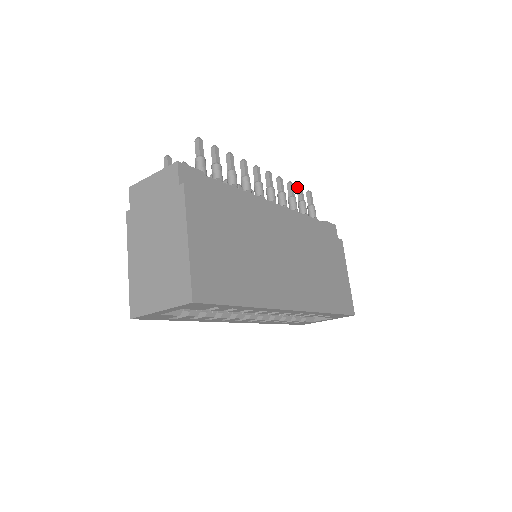
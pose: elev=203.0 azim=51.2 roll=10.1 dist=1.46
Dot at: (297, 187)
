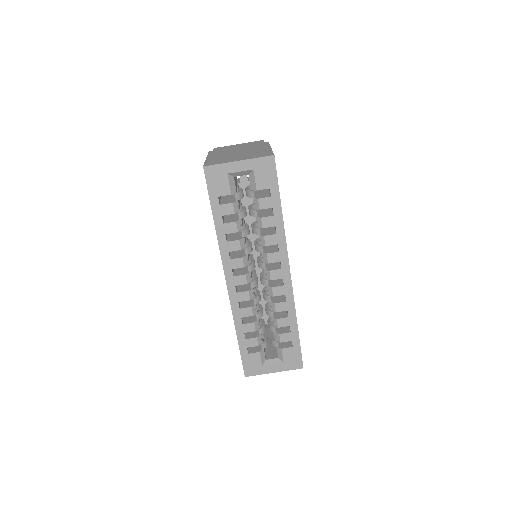
Dot at: occluded
